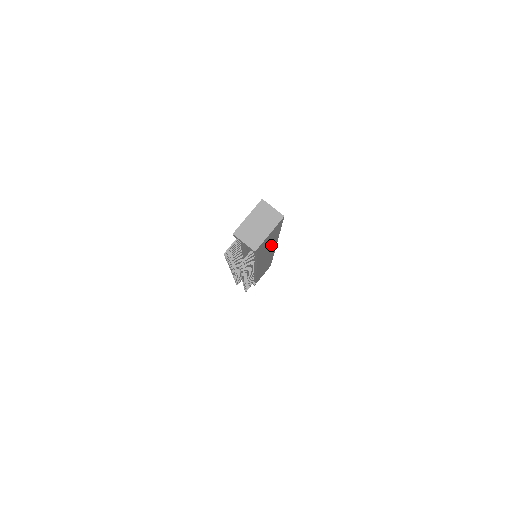
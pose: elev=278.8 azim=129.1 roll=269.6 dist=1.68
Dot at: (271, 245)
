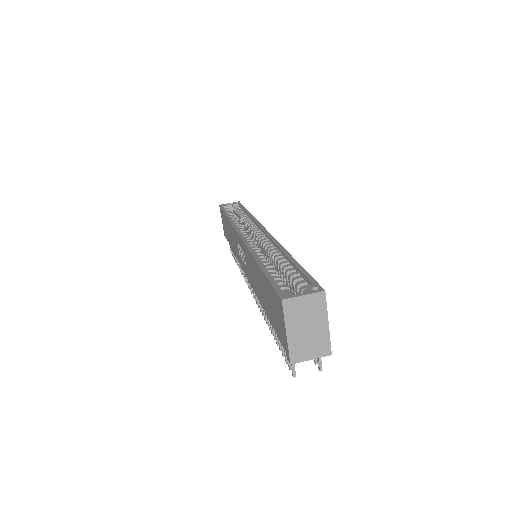
Dot at: occluded
